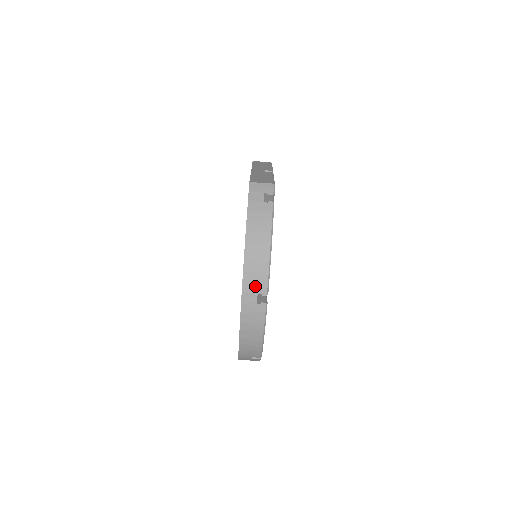
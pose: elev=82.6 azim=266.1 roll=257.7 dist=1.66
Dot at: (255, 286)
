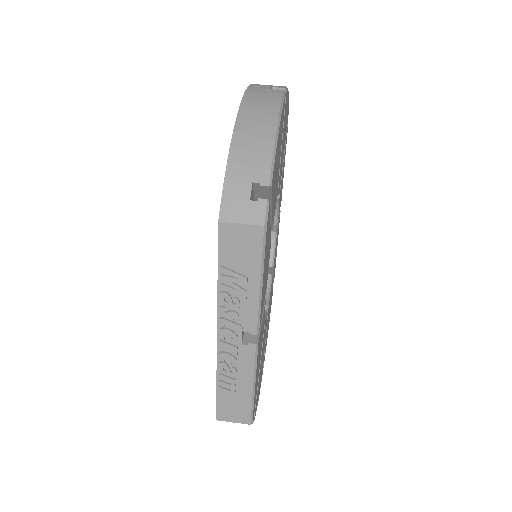
Dot at: occluded
